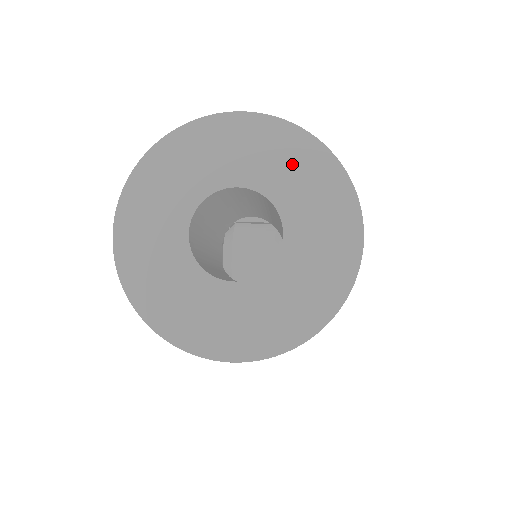
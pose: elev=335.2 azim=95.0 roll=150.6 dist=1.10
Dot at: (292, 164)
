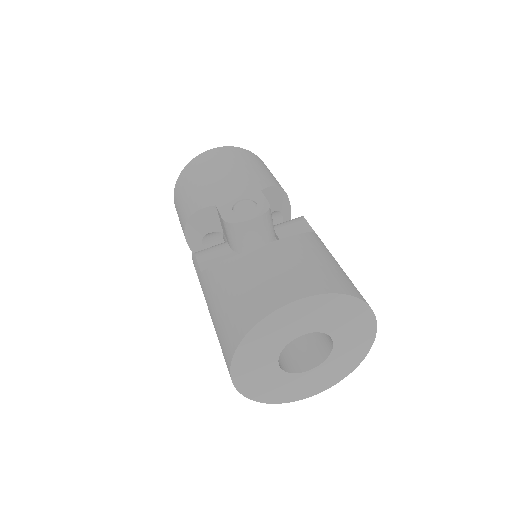
Dot at: (334, 312)
